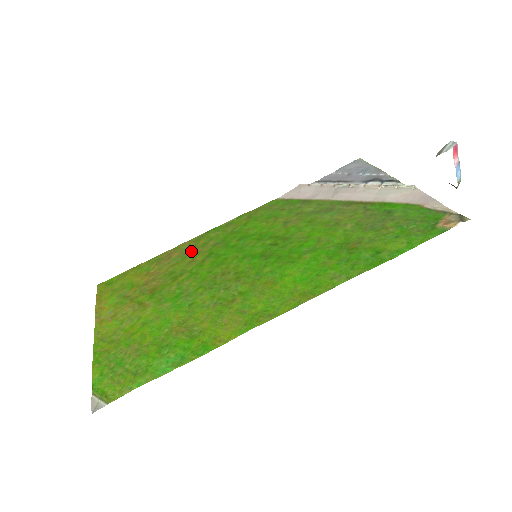
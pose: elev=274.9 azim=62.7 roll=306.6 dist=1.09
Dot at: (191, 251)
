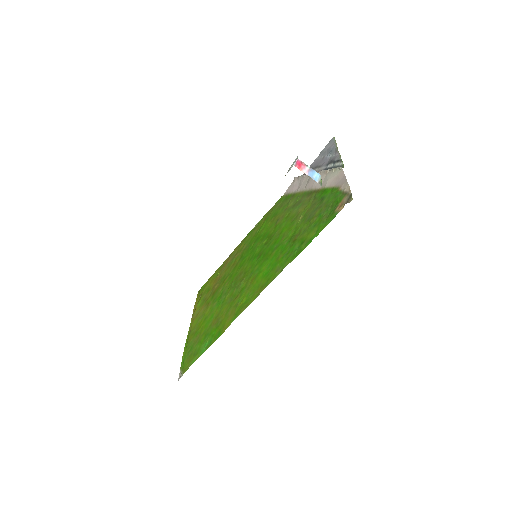
Dot at: (235, 256)
